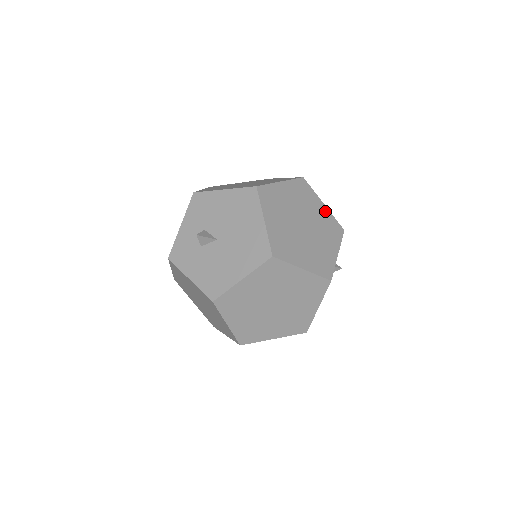
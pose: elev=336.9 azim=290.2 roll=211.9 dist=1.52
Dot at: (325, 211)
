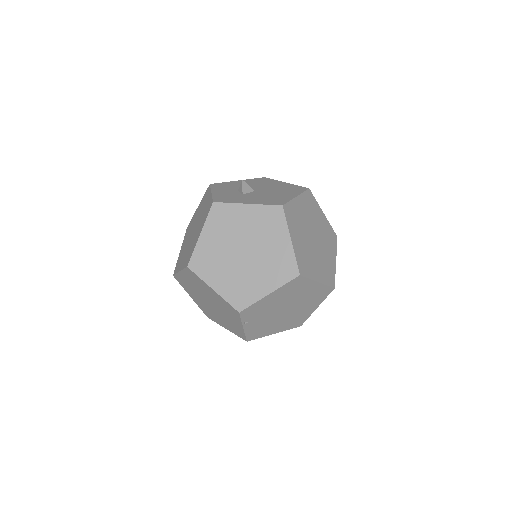
Dot at: occluded
